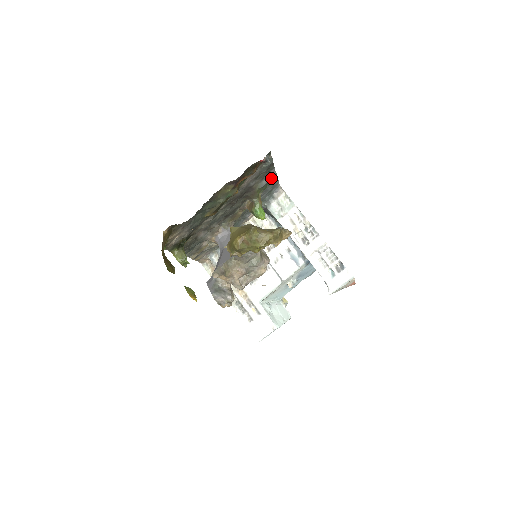
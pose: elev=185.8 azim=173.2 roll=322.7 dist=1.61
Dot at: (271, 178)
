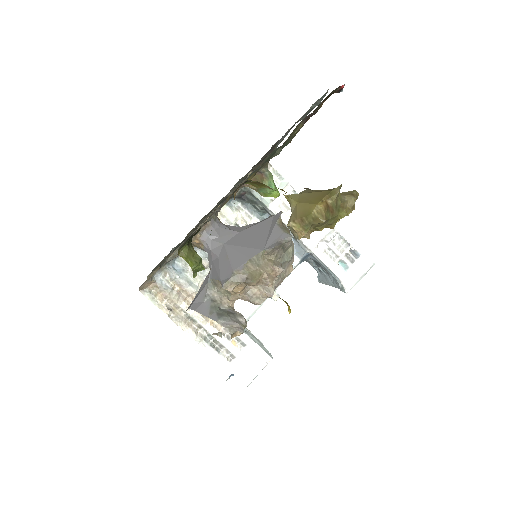
Dot at: occluded
